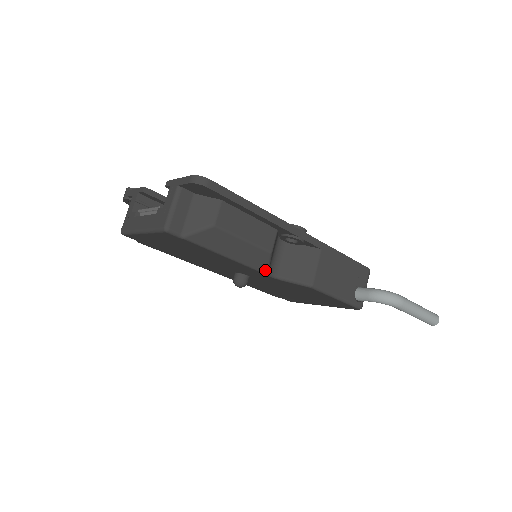
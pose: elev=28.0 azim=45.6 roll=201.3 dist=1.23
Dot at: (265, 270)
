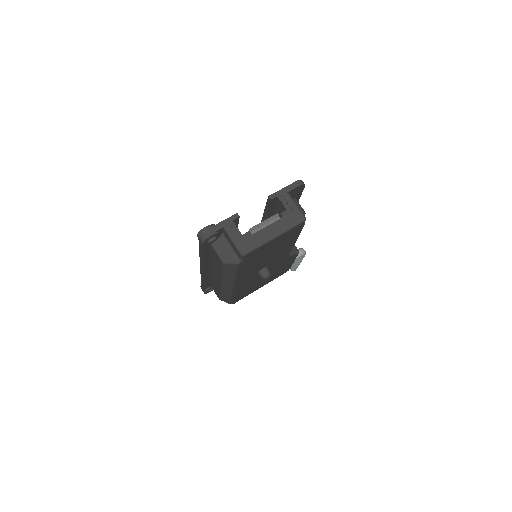
Dot at: occluded
